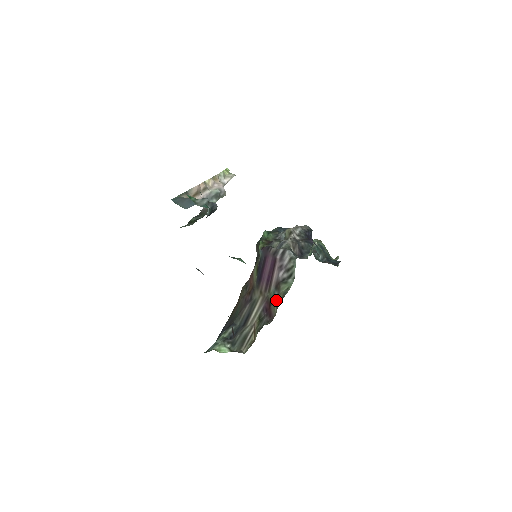
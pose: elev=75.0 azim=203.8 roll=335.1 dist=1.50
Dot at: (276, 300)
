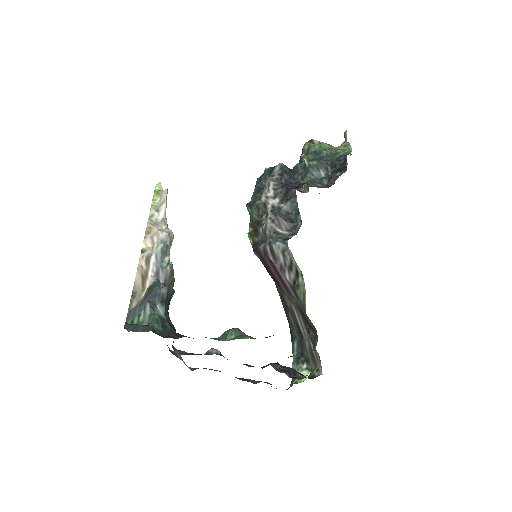
Dot at: (304, 311)
